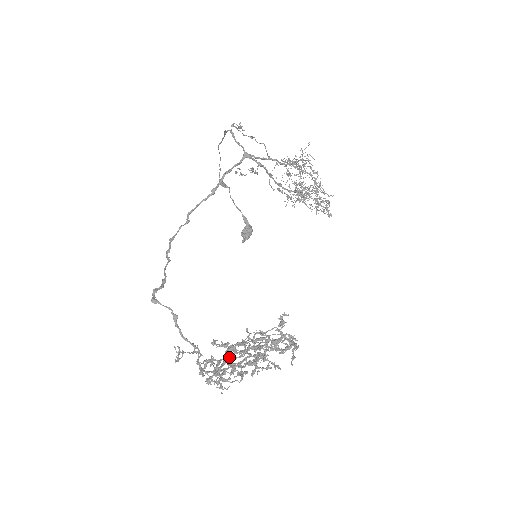
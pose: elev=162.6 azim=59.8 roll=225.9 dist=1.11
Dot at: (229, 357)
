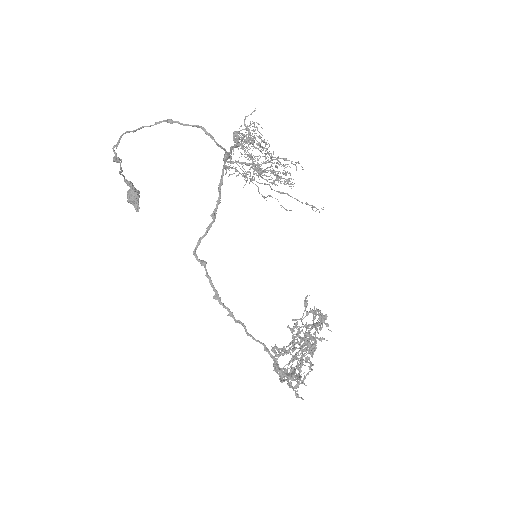
Dot at: (282, 354)
